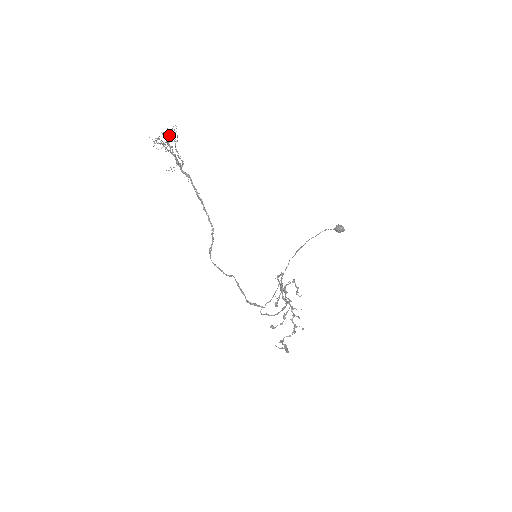
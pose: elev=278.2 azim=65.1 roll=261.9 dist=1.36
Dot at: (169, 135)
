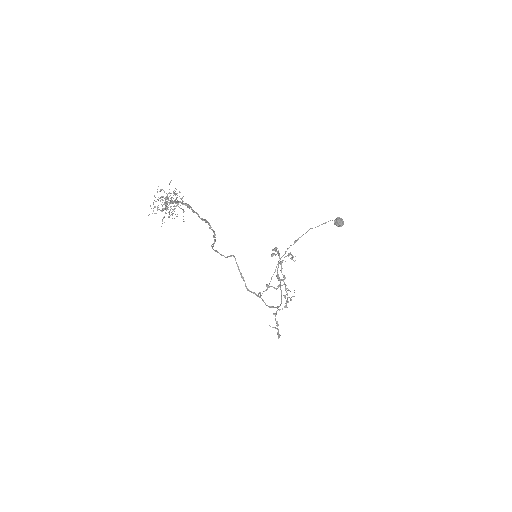
Dot at: occluded
